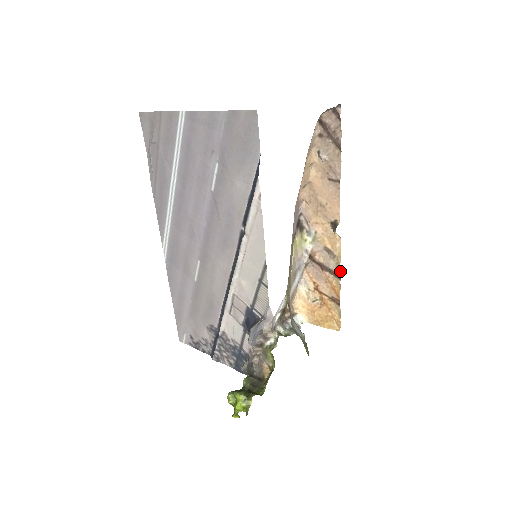
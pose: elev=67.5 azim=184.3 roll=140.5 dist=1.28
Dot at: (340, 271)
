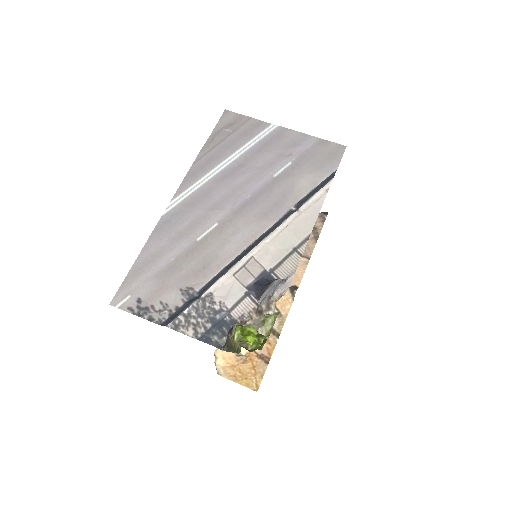
Dot at: (281, 330)
